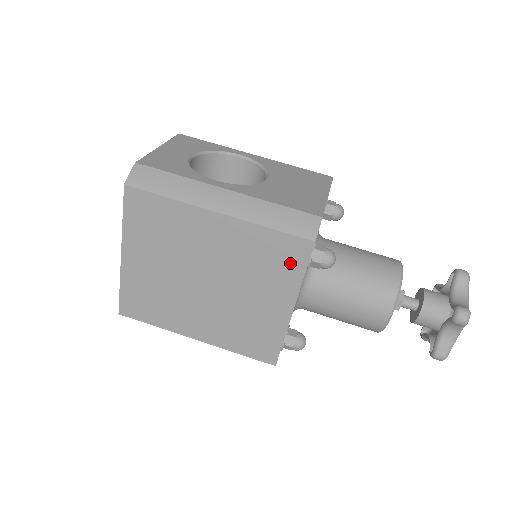
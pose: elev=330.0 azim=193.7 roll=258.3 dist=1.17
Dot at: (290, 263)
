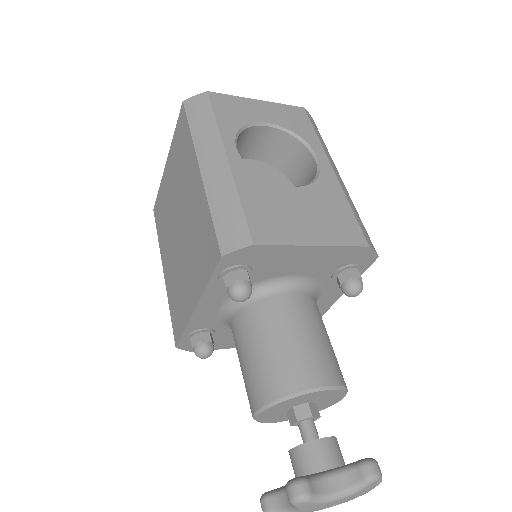
Dot at: (207, 261)
